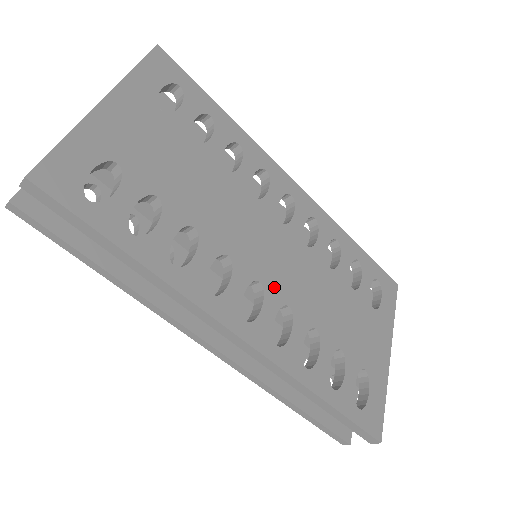
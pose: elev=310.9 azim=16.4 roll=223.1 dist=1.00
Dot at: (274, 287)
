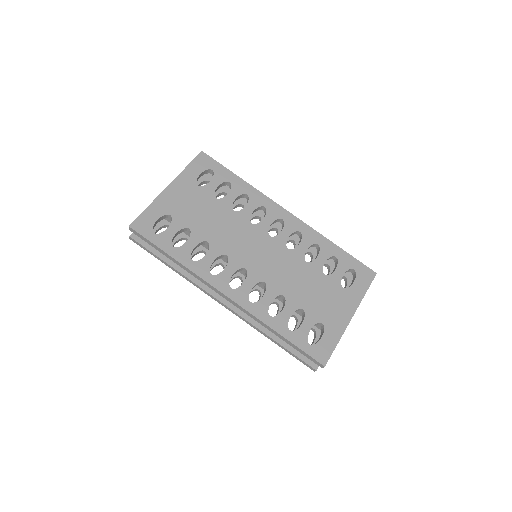
Dot at: (256, 272)
